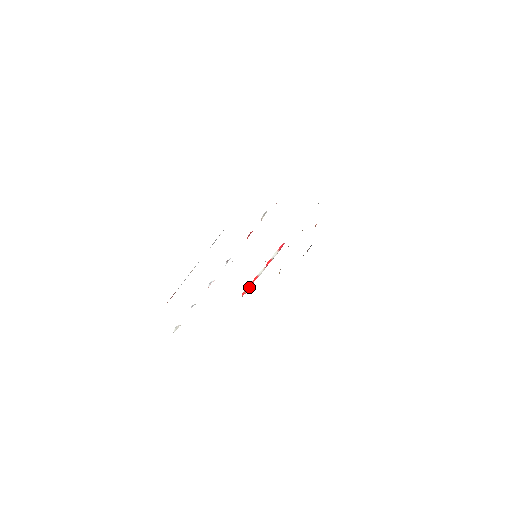
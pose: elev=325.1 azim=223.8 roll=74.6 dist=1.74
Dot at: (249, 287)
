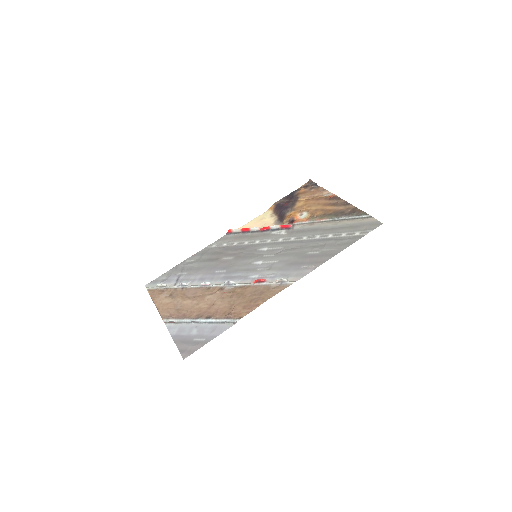
Dot at: (237, 230)
